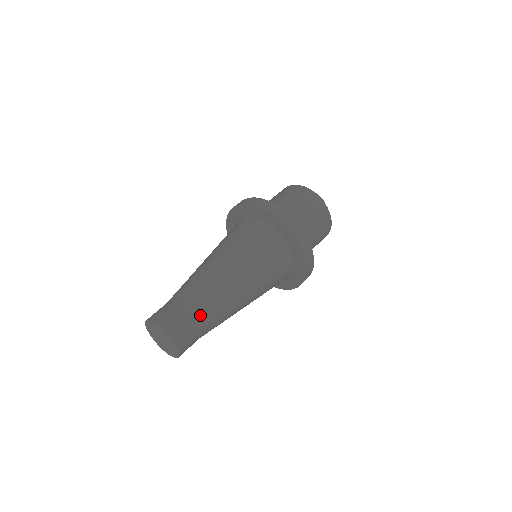
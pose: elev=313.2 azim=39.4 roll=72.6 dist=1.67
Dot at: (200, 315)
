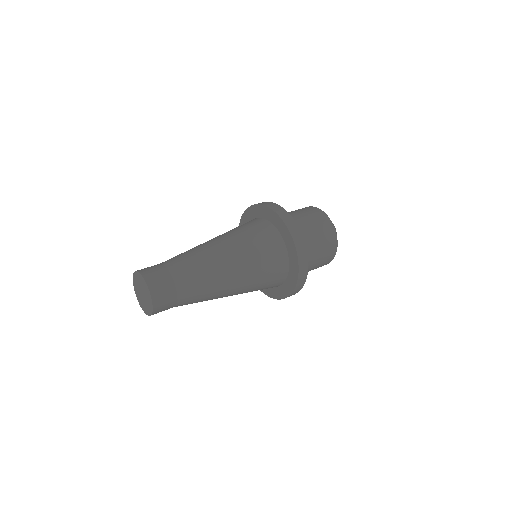
Dot at: (185, 289)
